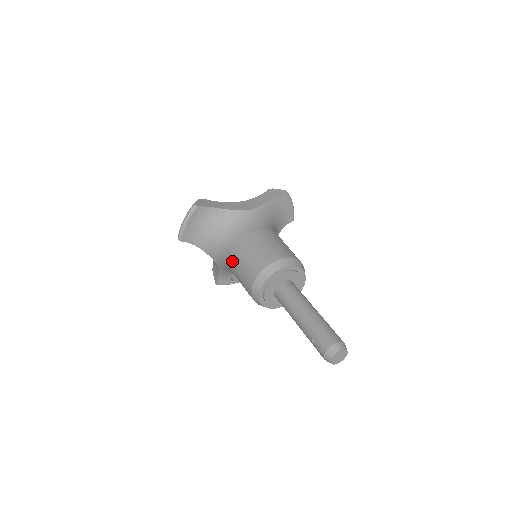
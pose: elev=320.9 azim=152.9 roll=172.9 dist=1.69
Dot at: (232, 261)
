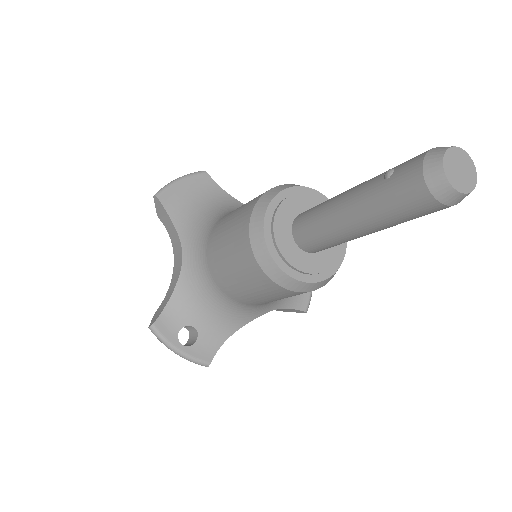
Dot at: (226, 217)
